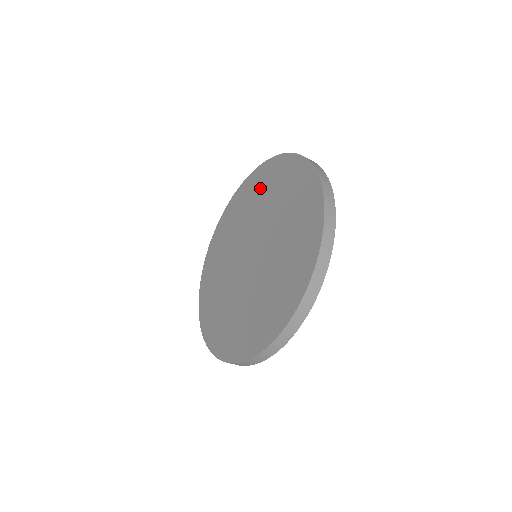
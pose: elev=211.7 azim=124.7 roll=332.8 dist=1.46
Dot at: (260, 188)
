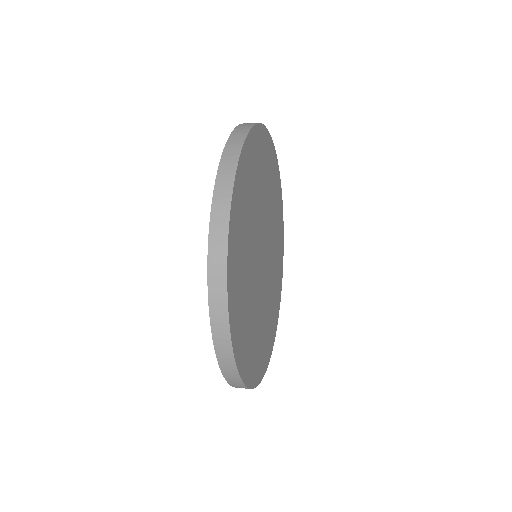
Dot at: occluded
